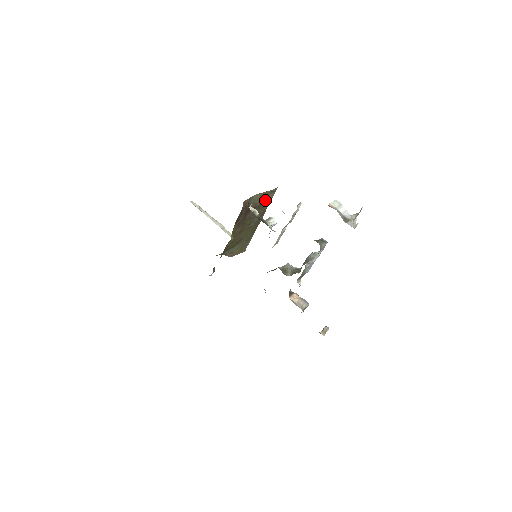
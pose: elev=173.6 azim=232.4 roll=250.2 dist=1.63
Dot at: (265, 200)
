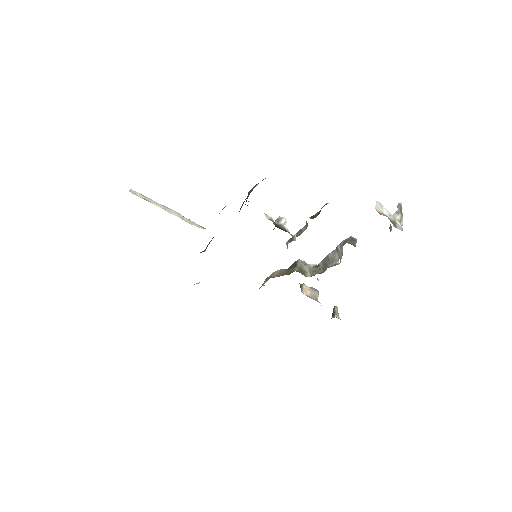
Dot at: occluded
